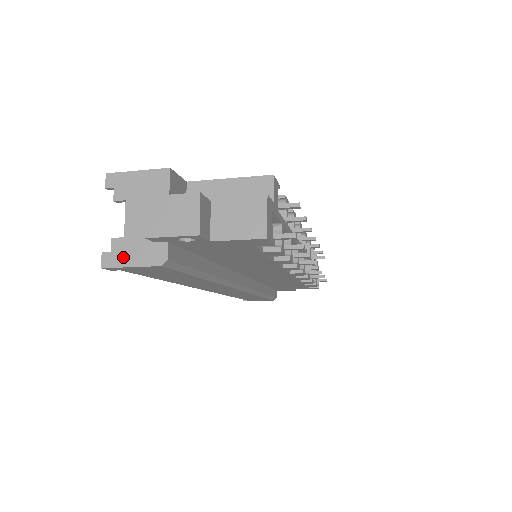
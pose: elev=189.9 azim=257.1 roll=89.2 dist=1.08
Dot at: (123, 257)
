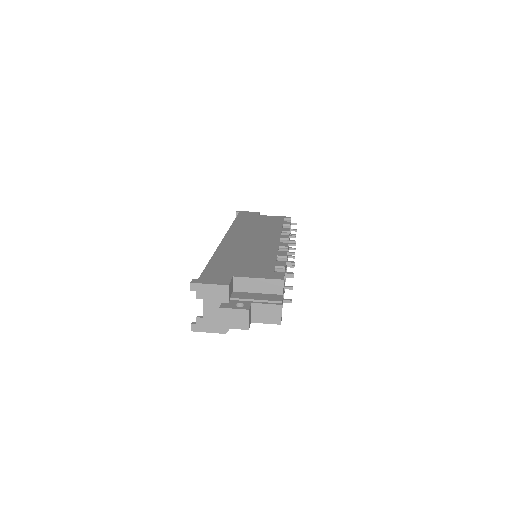
Dot at: (204, 327)
